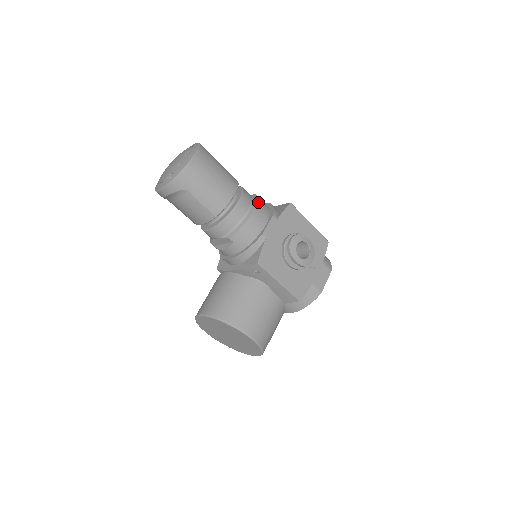
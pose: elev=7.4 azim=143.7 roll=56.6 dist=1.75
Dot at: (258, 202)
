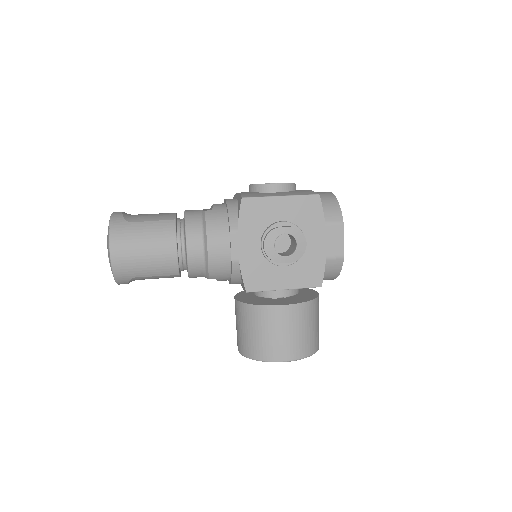
Dot at: (207, 228)
